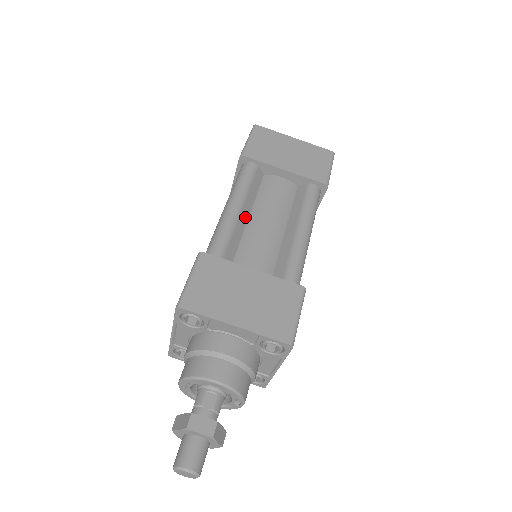
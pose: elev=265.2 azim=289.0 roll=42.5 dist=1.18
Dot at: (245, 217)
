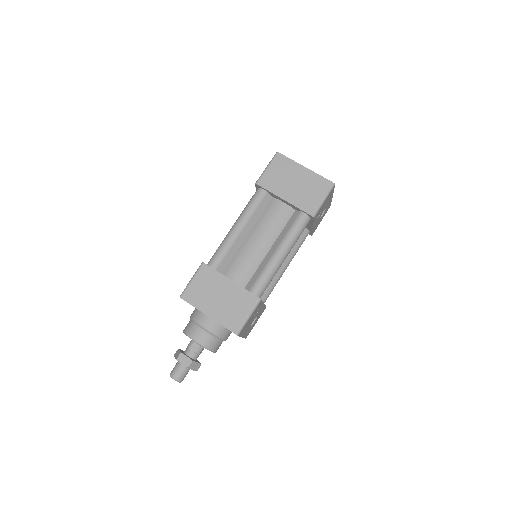
Dot at: (245, 235)
